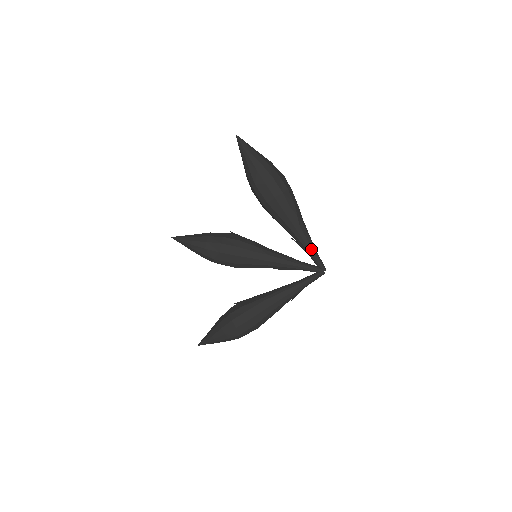
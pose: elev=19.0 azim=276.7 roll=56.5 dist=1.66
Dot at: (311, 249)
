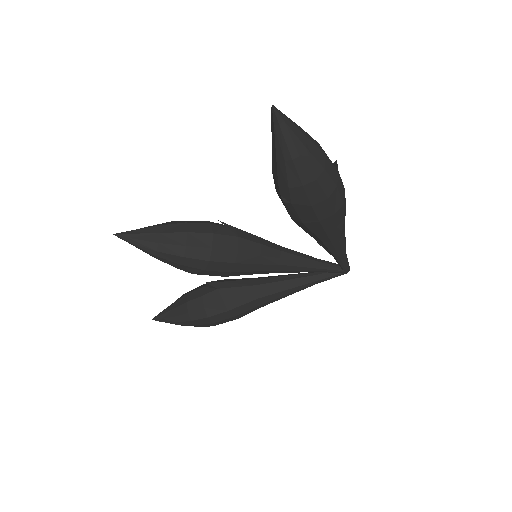
Dot at: (342, 257)
